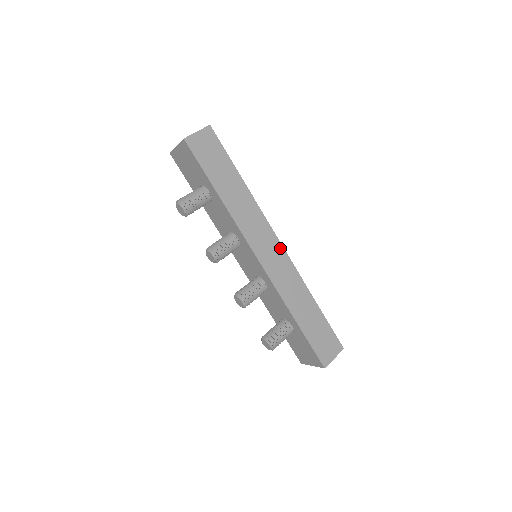
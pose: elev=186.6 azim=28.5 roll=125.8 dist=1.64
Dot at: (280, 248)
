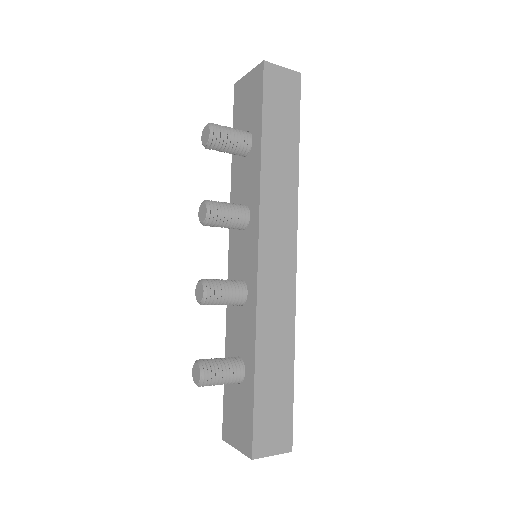
Dot at: (292, 262)
